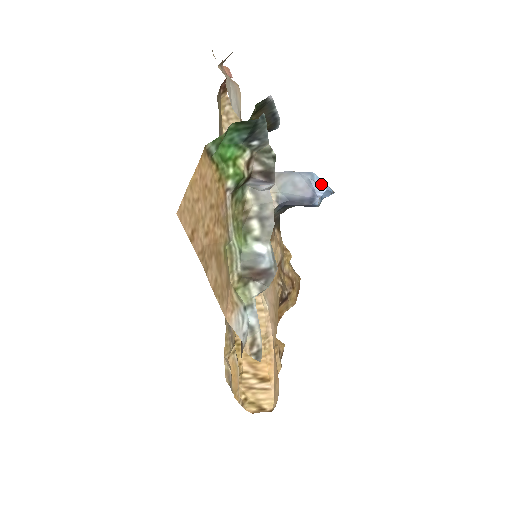
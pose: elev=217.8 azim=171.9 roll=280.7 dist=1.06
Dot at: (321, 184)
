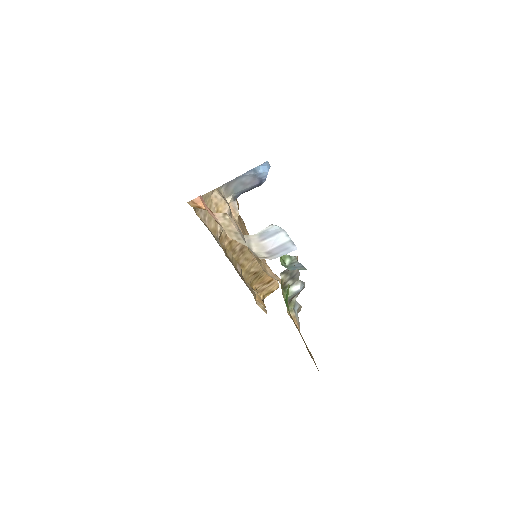
Dot at: (262, 170)
